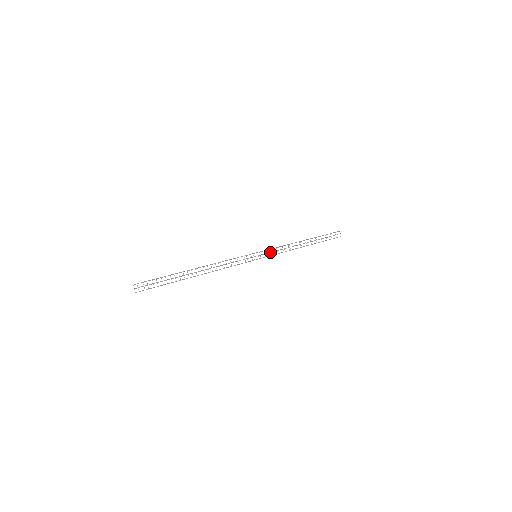
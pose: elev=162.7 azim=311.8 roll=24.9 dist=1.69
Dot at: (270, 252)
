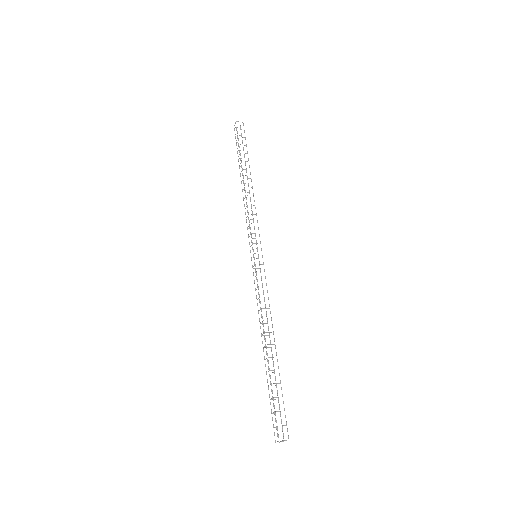
Dot at: occluded
